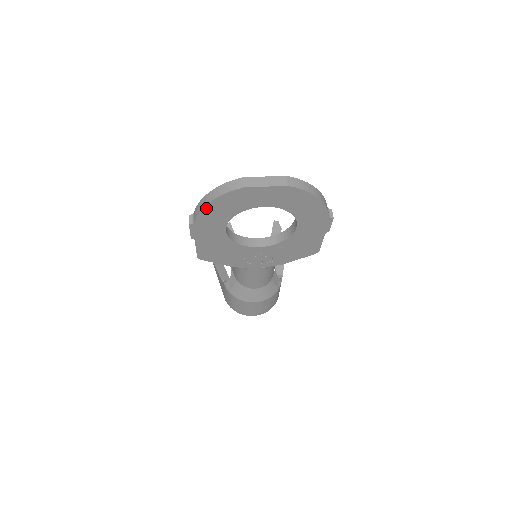
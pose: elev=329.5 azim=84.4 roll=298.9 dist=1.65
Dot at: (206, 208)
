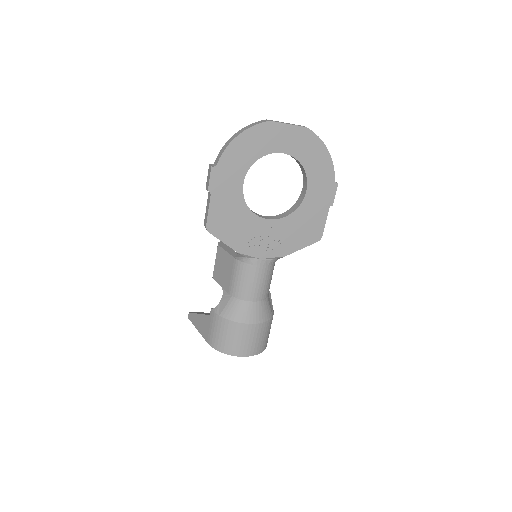
Dot at: (232, 144)
